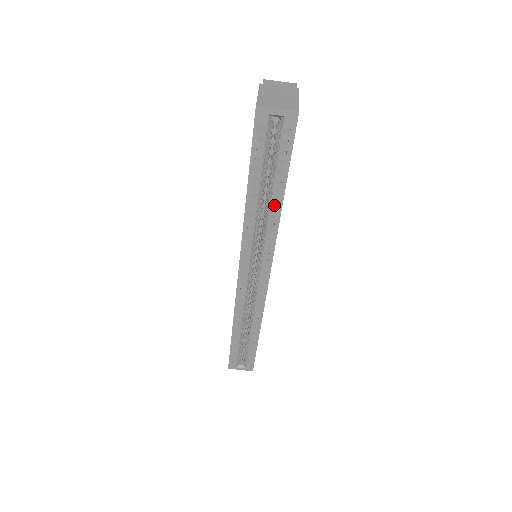
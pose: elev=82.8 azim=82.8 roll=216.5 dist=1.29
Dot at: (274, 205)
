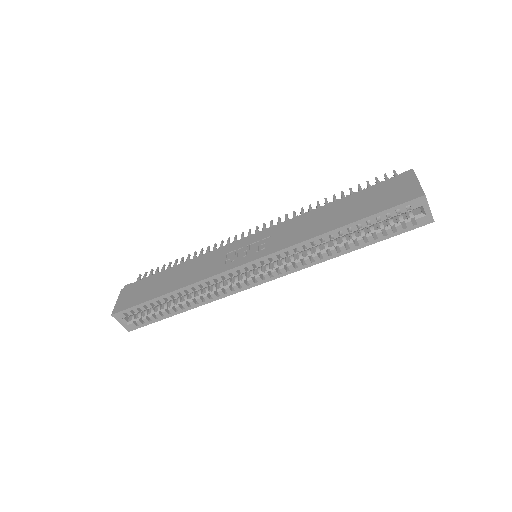
Dot at: (341, 249)
